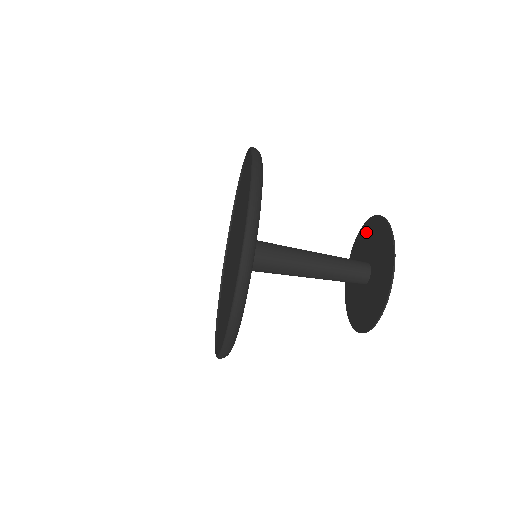
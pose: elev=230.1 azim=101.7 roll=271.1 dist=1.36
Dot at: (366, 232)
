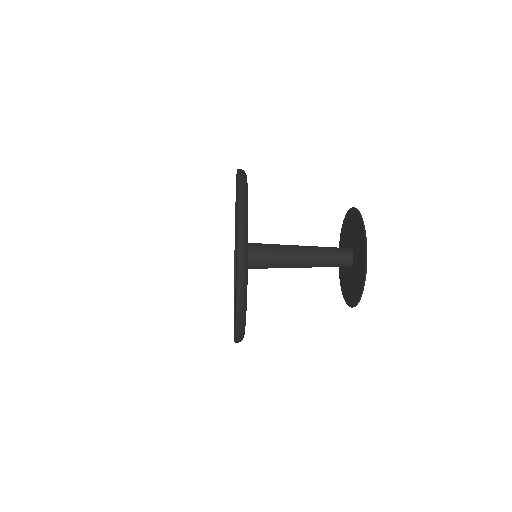
Dot at: (348, 221)
